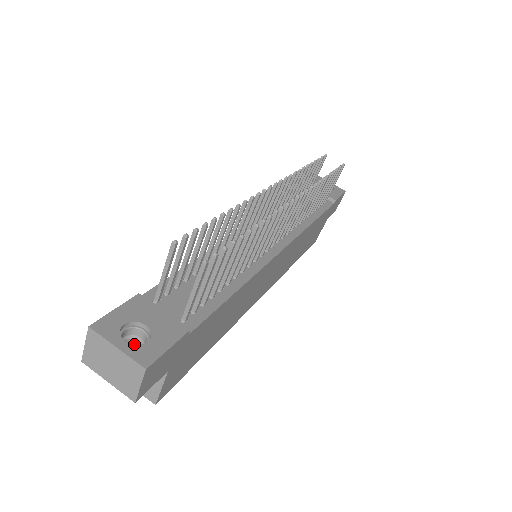
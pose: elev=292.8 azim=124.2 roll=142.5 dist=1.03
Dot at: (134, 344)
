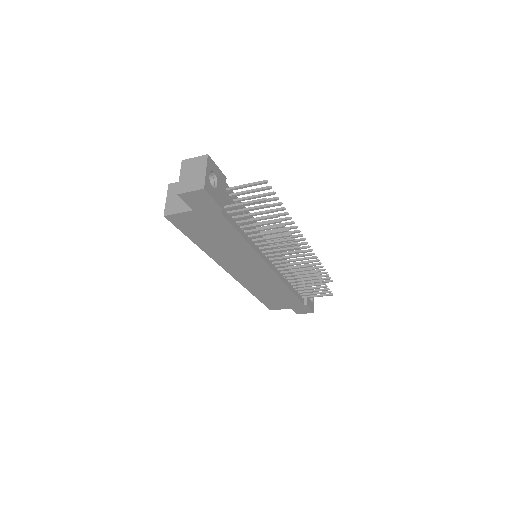
Dot at: occluded
